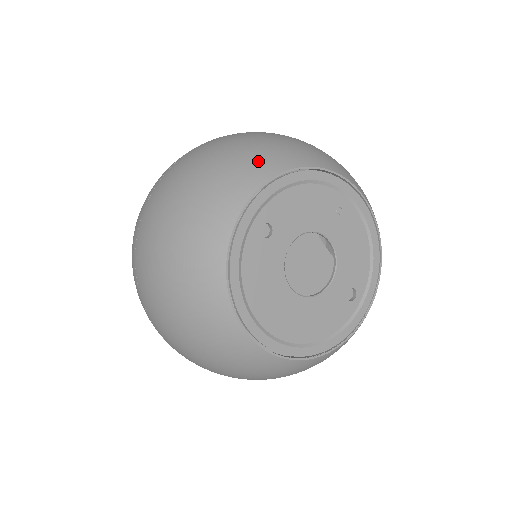
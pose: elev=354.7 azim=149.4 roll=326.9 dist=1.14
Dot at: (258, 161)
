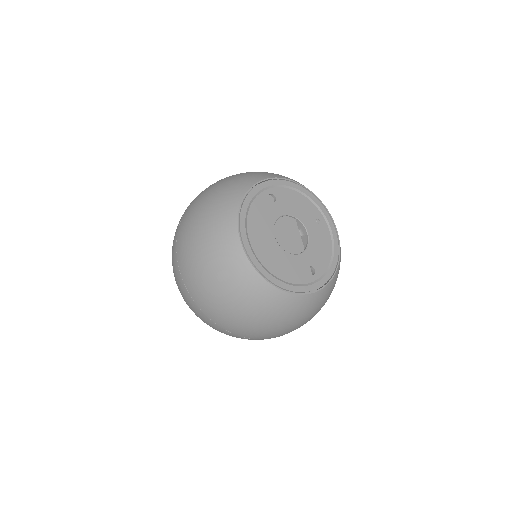
Dot at: (280, 175)
